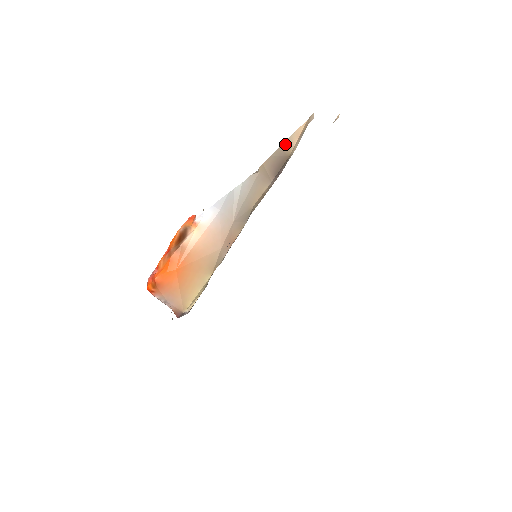
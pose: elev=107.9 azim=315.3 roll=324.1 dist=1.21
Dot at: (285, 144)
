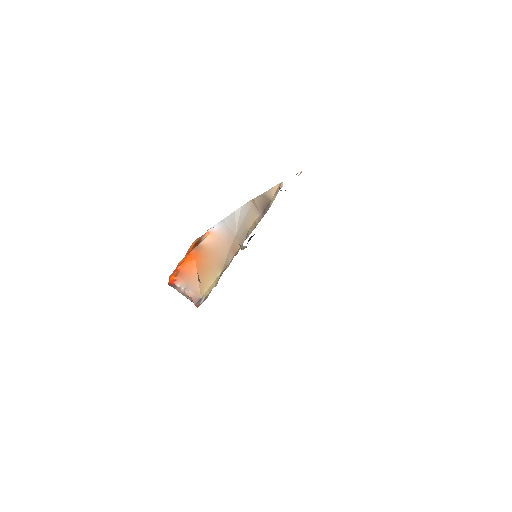
Dot at: (267, 193)
